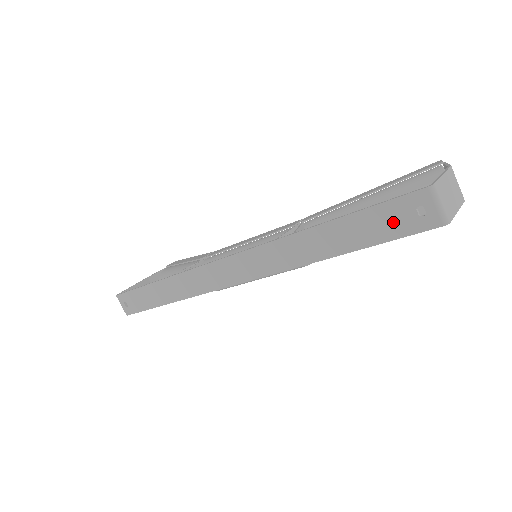
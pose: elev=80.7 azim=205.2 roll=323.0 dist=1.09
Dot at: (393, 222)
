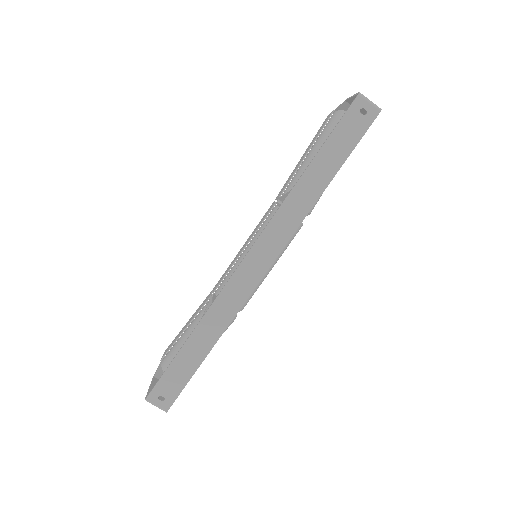
Dot at: (352, 131)
